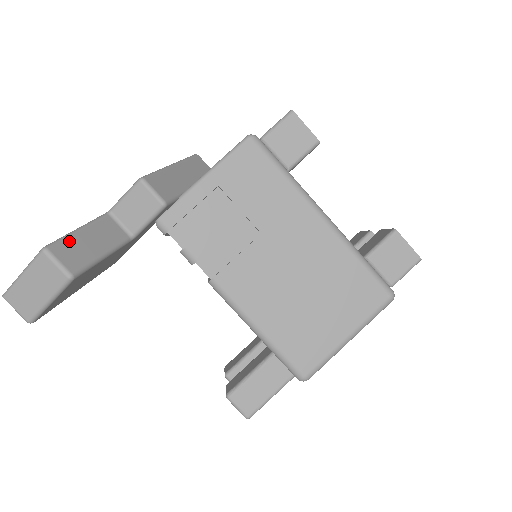
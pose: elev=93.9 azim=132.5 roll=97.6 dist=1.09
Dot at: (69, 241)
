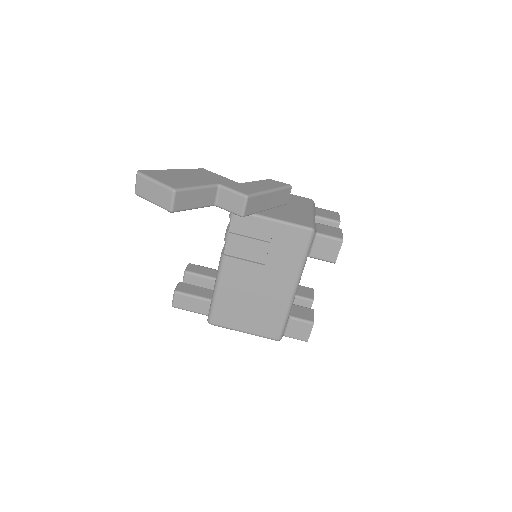
Dot at: (188, 193)
